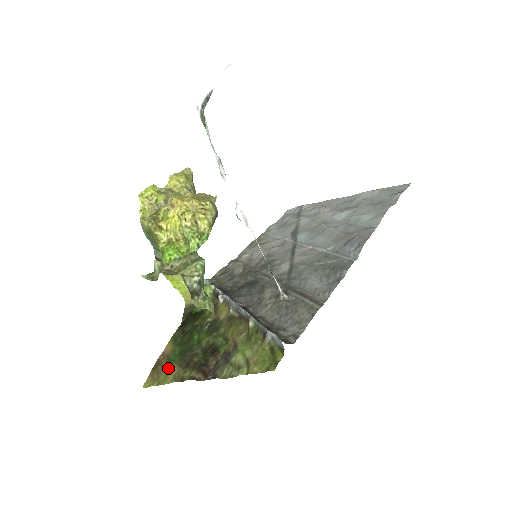
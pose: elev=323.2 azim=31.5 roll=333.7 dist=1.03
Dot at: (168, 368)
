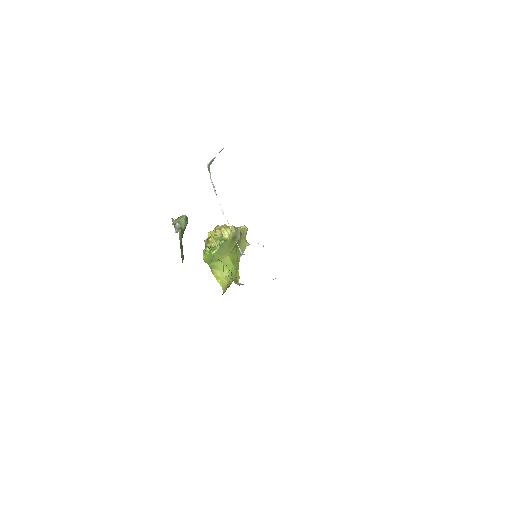
Dot at: occluded
